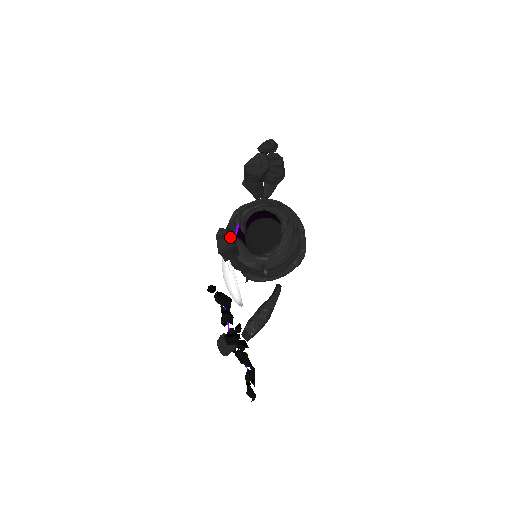
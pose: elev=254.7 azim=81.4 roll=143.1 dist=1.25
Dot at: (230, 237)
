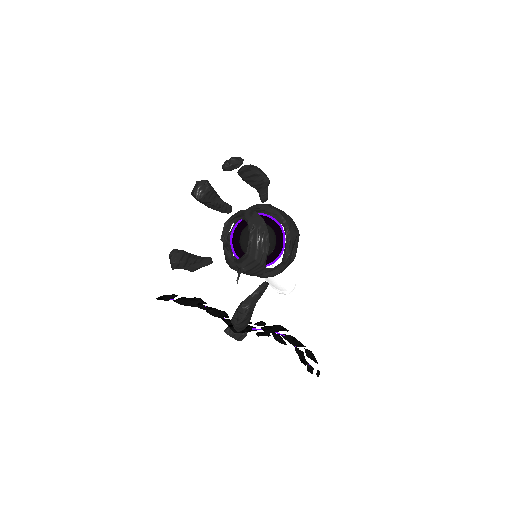
Dot at: (177, 256)
